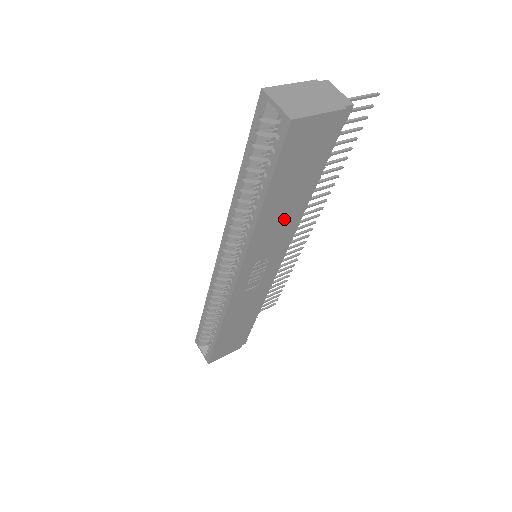
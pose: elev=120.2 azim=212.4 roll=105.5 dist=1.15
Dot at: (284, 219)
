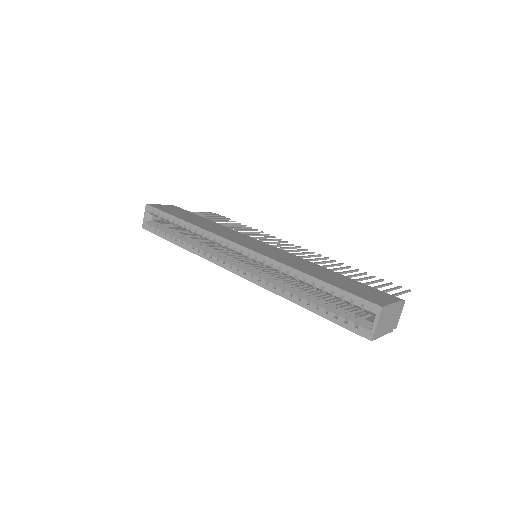
Dot at: occluded
